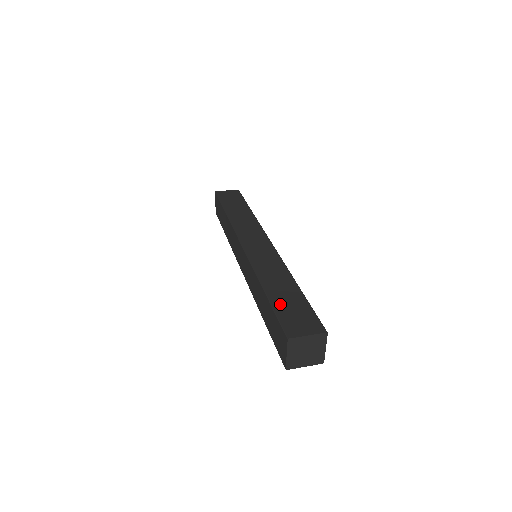
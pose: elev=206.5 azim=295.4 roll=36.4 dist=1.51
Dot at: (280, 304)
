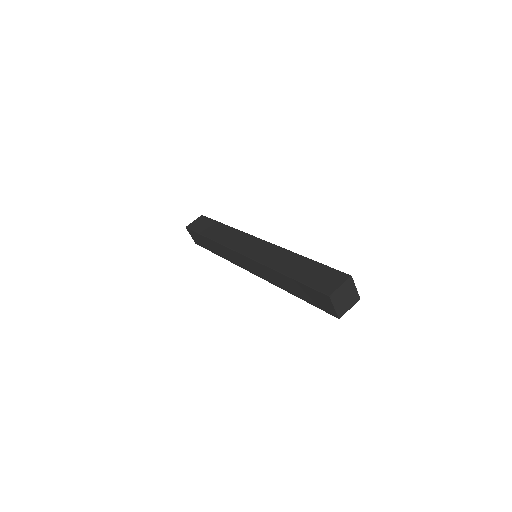
Dot at: occluded
